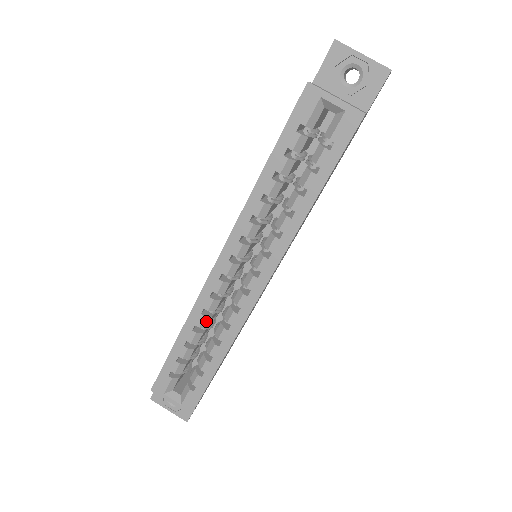
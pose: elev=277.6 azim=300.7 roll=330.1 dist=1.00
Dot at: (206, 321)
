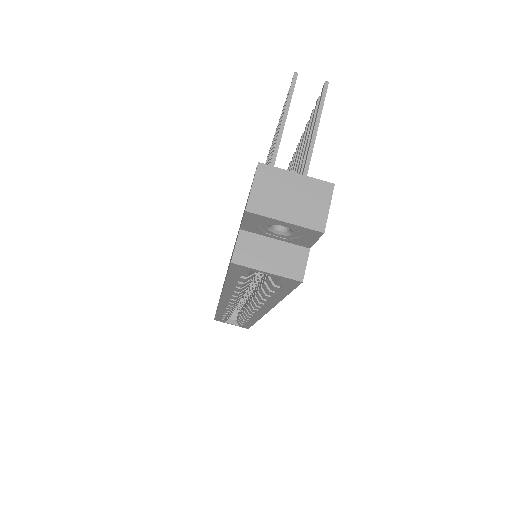
Dot at: occluded
